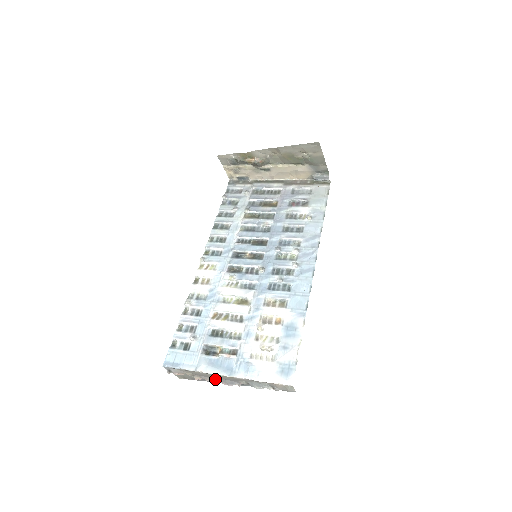
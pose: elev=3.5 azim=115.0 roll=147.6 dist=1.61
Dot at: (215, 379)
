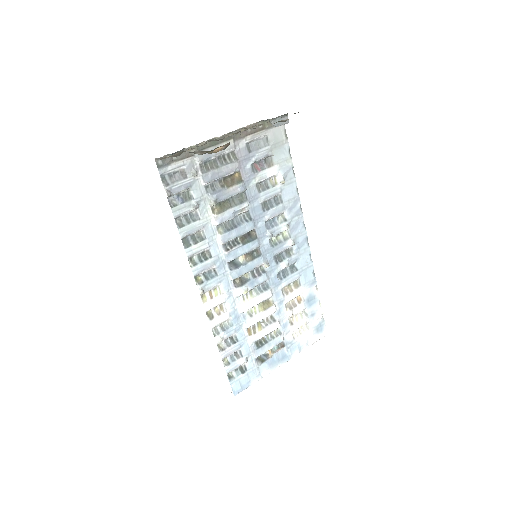
Dot at: occluded
